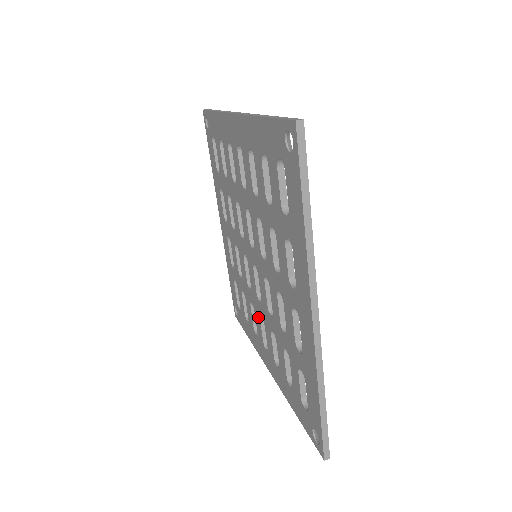
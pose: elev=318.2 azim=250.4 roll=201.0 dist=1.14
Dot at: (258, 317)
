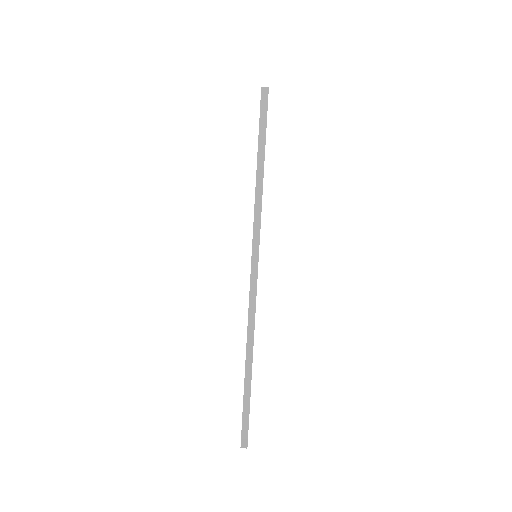
Dot at: occluded
